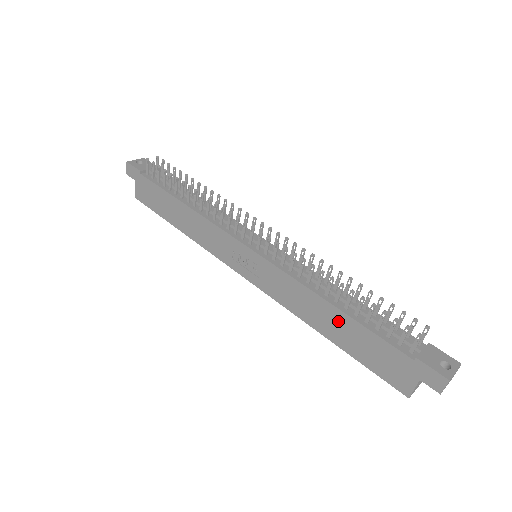
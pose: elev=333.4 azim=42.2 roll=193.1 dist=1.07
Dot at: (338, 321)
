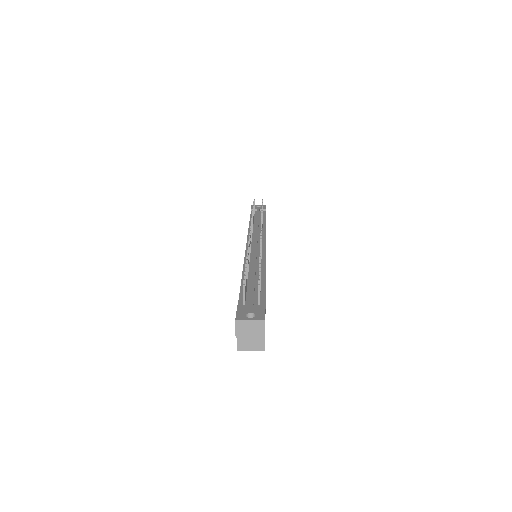
Dot at: occluded
